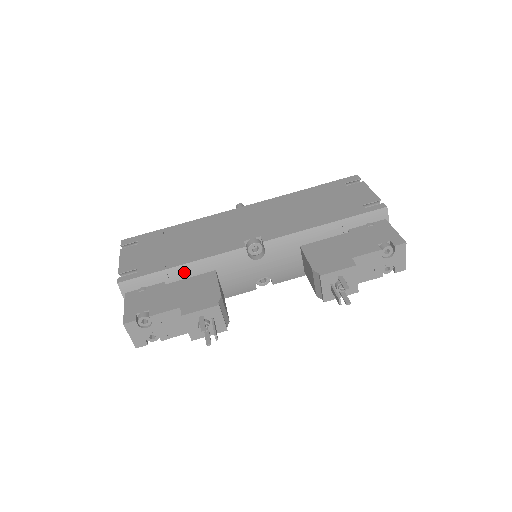
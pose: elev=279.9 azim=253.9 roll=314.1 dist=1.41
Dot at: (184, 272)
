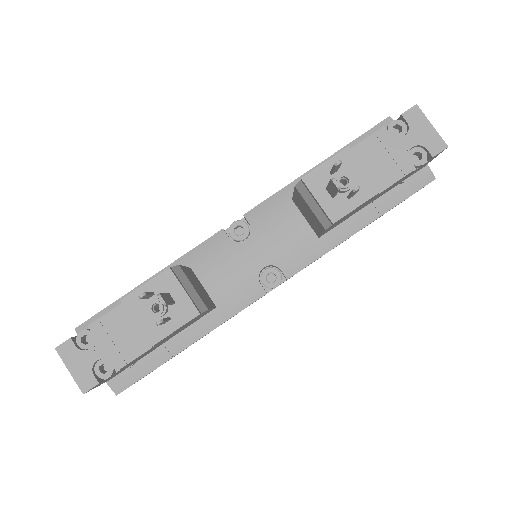
Dot at: occluded
